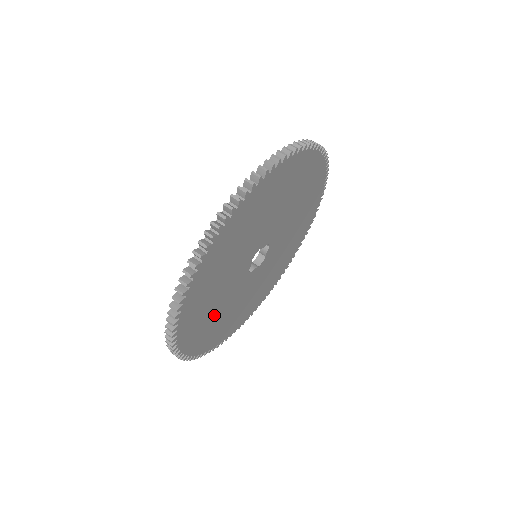
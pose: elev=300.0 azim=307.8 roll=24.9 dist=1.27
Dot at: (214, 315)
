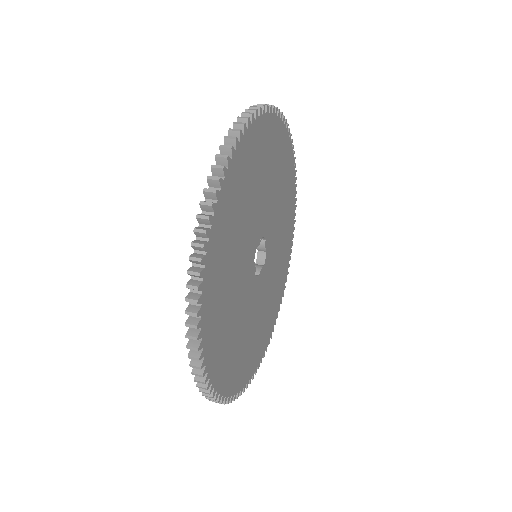
Dot at: (241, 340)
